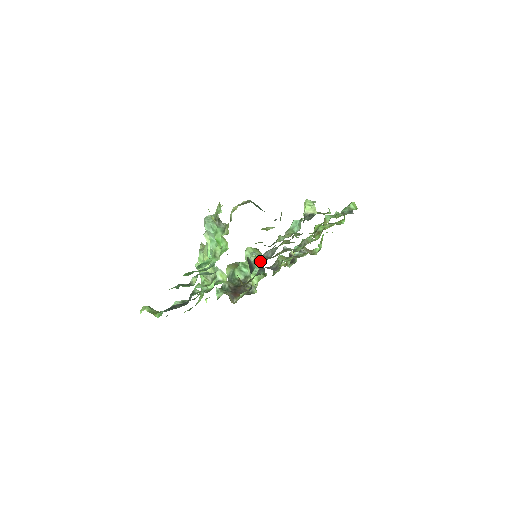
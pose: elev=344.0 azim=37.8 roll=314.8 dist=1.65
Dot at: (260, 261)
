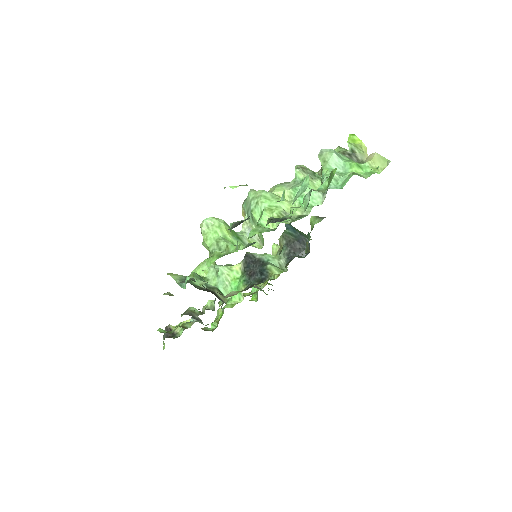
Dot at: (279, 255)
